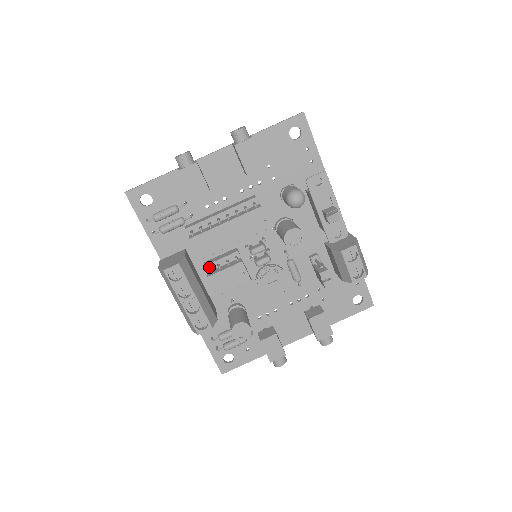
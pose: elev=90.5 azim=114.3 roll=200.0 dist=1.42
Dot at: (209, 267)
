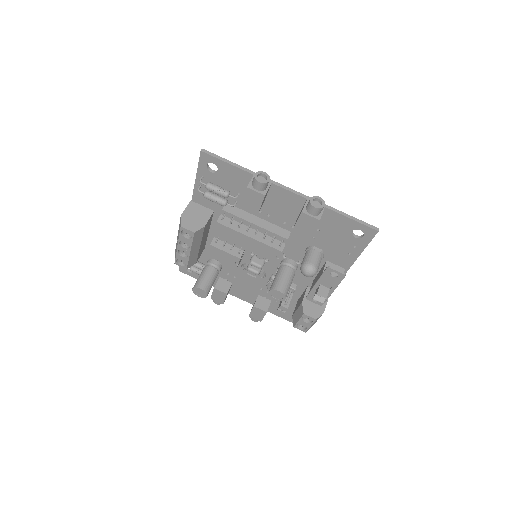
Dot at: occluded
